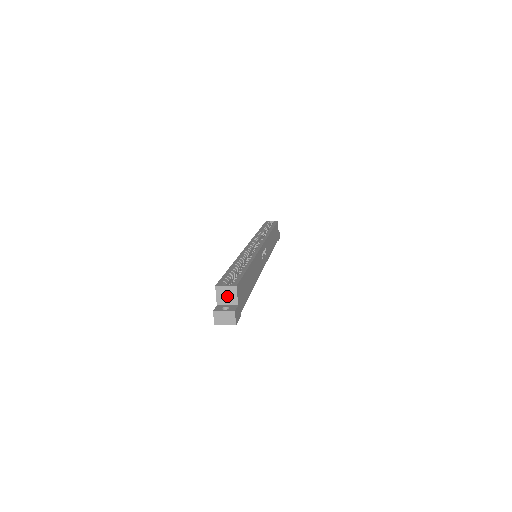
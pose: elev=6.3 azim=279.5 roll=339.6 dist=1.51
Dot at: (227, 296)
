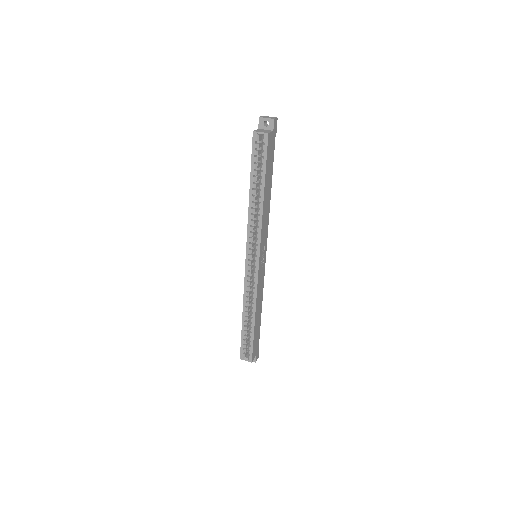
Dot at: occluded
